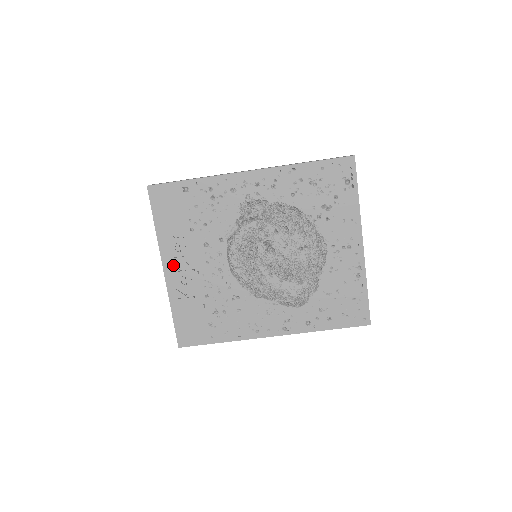
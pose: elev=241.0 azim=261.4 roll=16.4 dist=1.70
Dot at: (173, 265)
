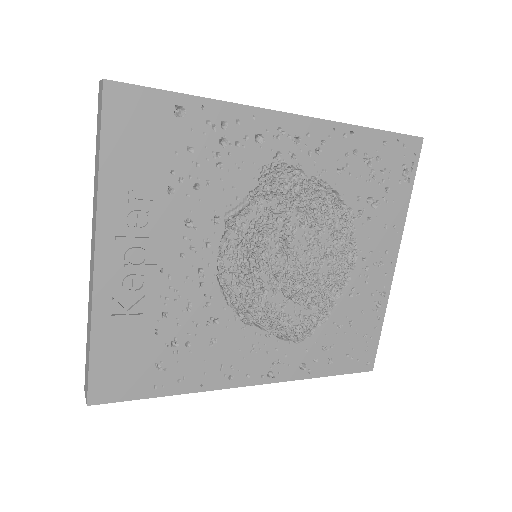
Dot at: (117, 250)
